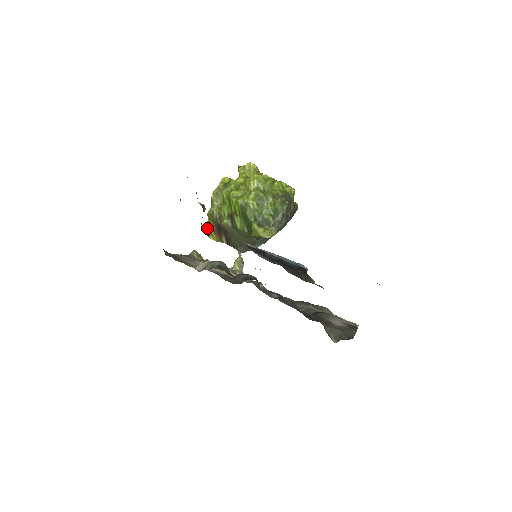
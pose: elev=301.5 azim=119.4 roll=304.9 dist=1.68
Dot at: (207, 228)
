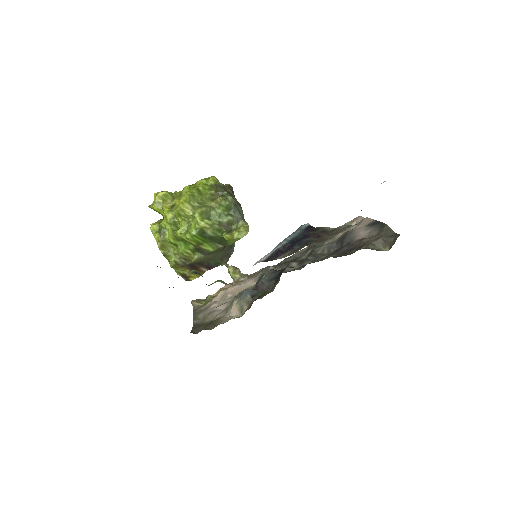
Dot at: (181, 276)
